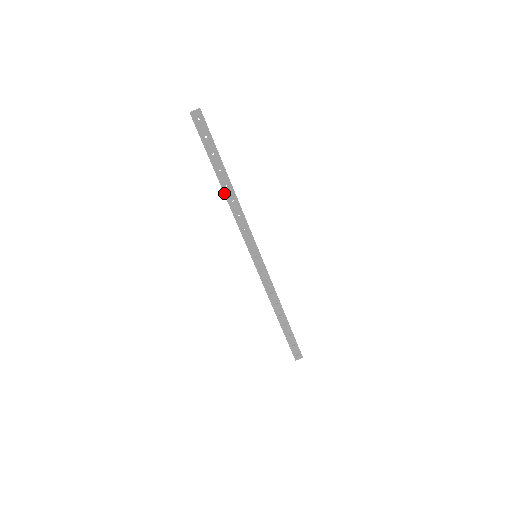
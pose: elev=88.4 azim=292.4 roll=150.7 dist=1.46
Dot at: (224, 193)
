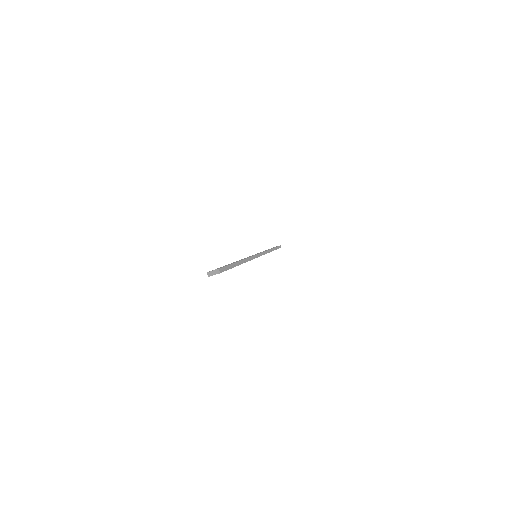
Dot at: occluded
